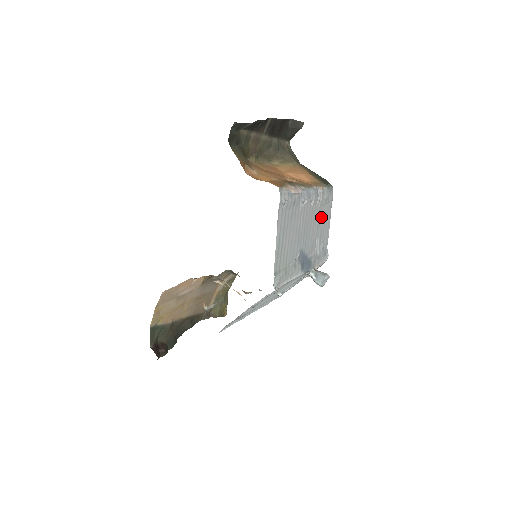
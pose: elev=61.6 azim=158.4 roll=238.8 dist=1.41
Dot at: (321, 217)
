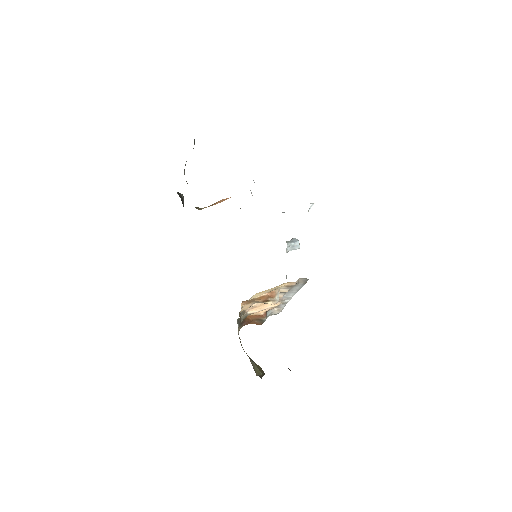
Dot at: occluded
